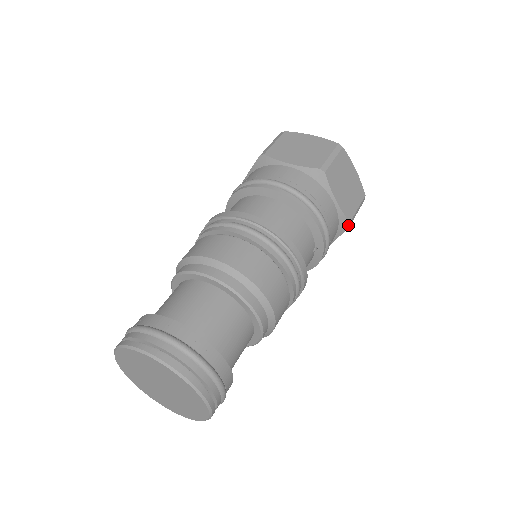
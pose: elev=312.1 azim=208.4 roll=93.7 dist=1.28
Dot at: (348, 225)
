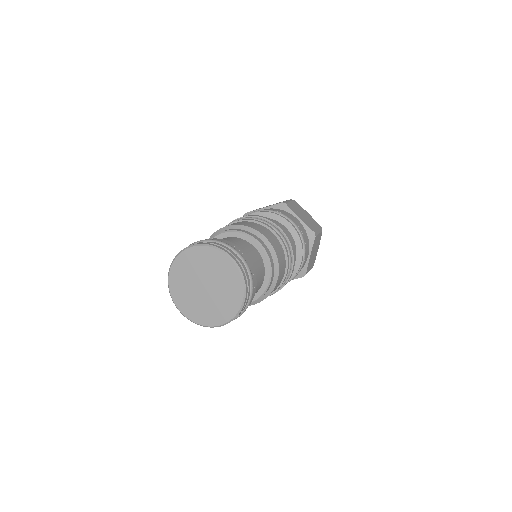
Dot at: occluded
